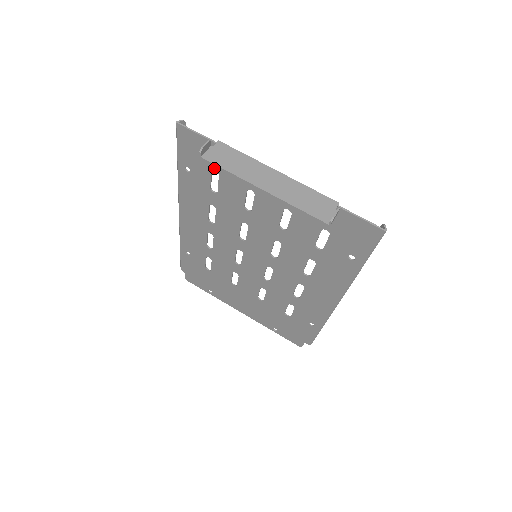
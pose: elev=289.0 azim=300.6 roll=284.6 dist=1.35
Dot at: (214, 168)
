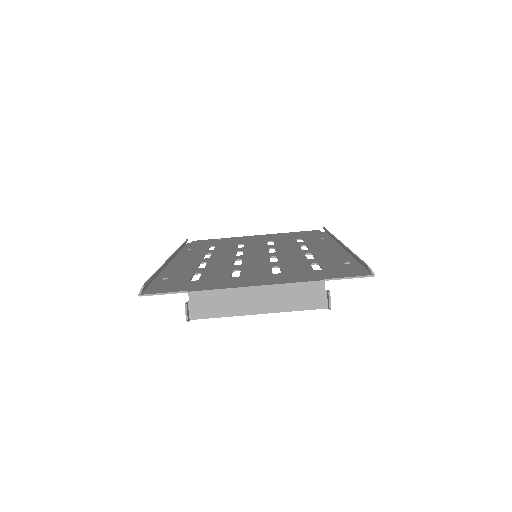
Dot at: occluded
